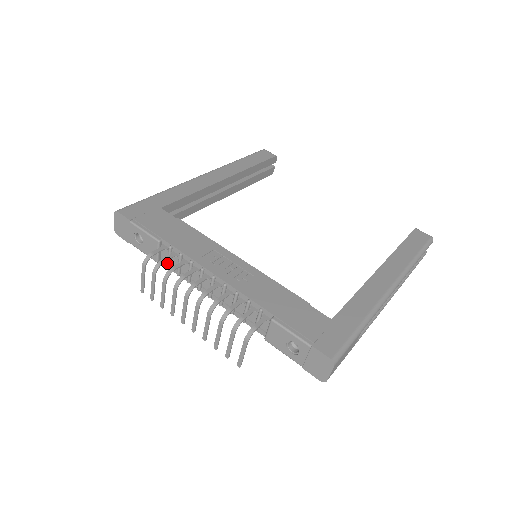
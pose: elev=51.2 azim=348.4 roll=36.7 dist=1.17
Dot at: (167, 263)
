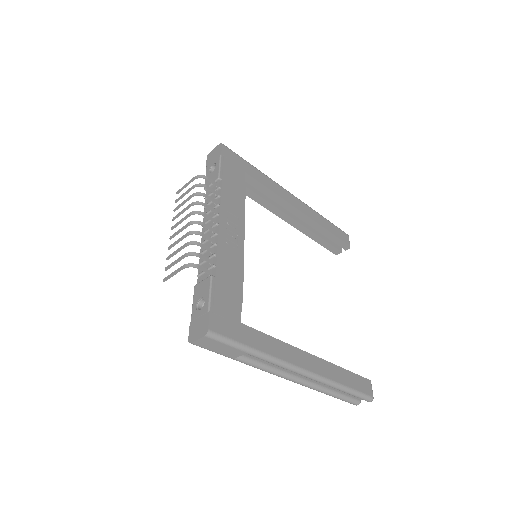
Dot at: (208, 195)
